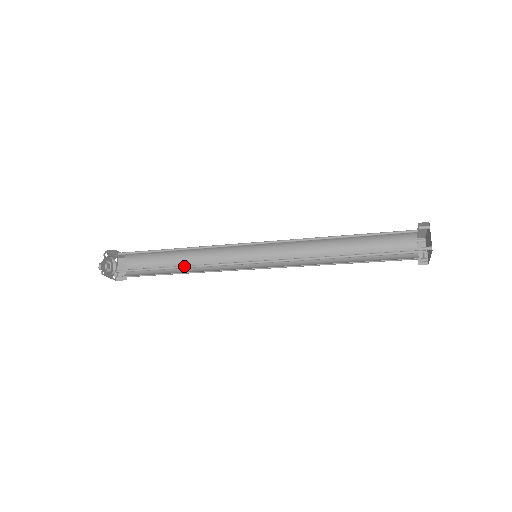
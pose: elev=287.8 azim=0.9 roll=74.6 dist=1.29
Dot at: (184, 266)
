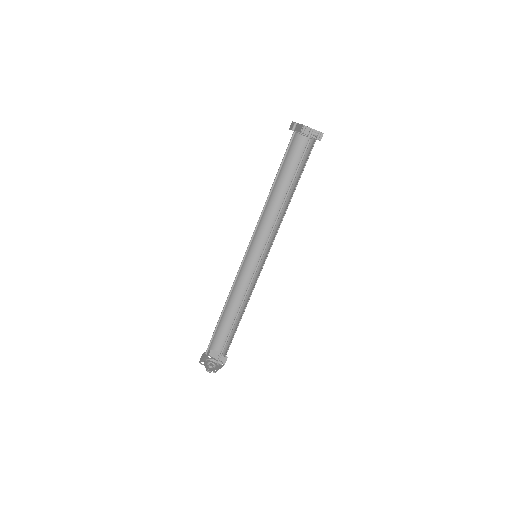
Dot at: (238, 311)
